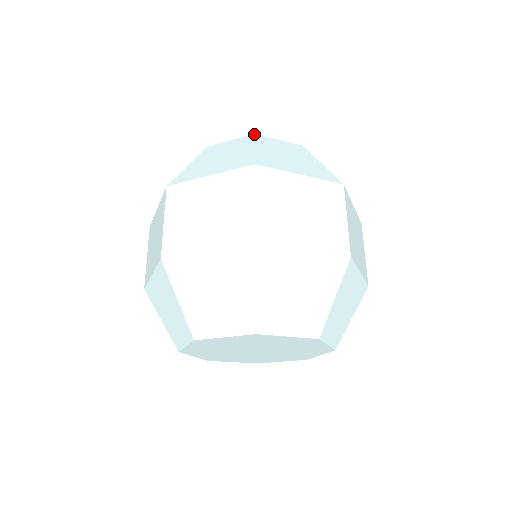
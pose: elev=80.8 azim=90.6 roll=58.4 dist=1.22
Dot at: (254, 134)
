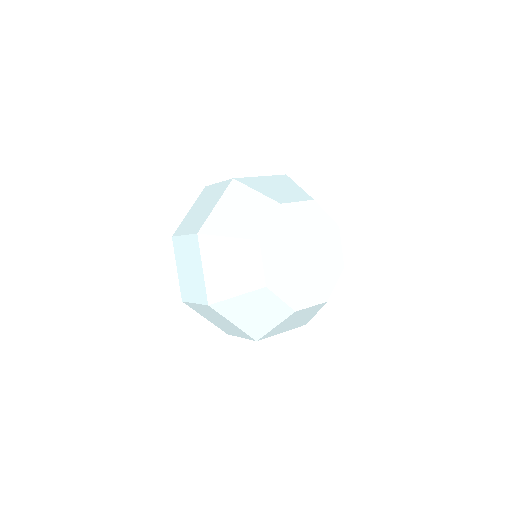
Dot at: (294, 313)
